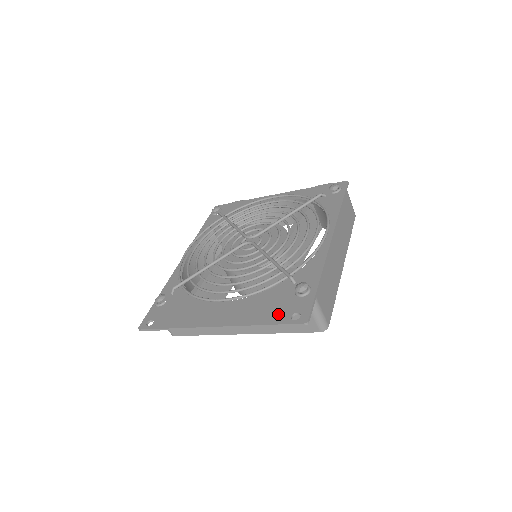
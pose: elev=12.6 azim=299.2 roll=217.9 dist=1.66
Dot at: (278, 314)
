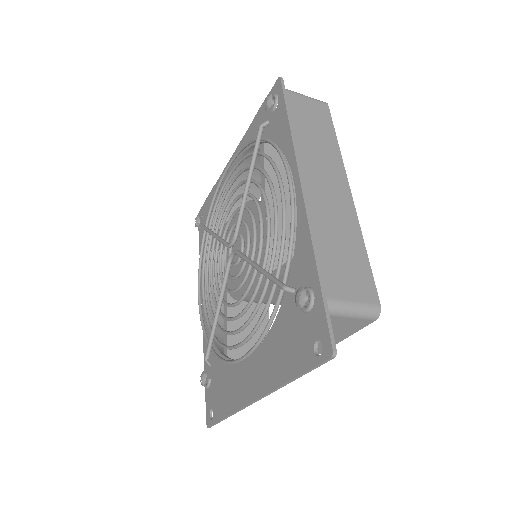
Dot at: (300, 353)
